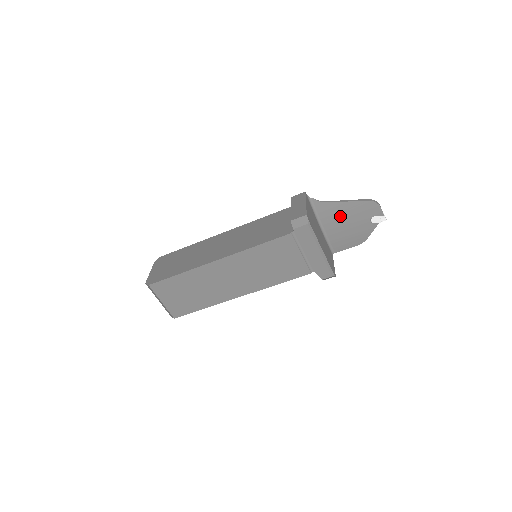
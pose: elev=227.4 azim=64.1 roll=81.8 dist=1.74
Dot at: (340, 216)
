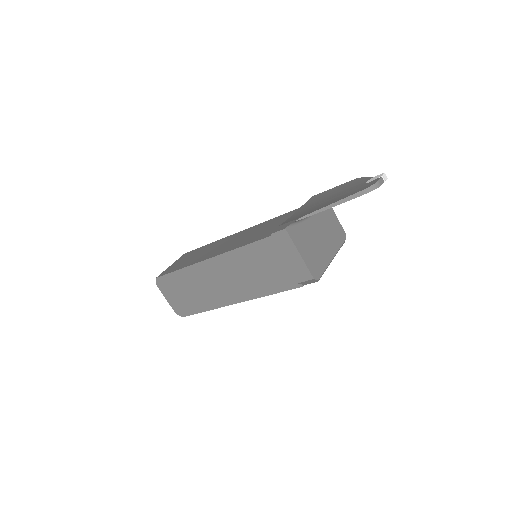
Dot at: occluded
